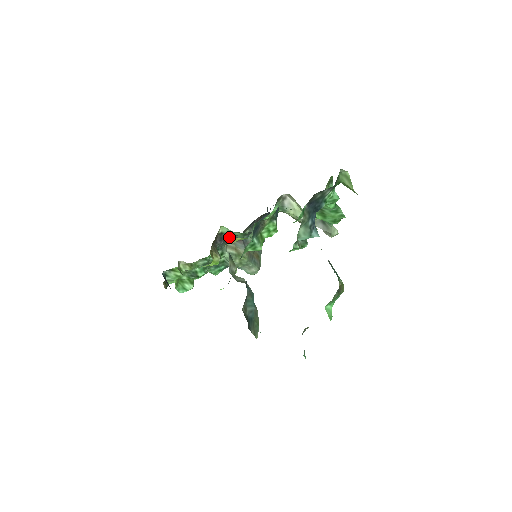
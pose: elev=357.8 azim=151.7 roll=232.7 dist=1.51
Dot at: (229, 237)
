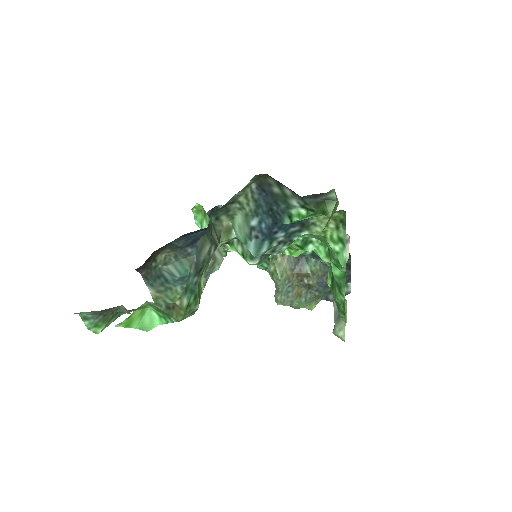
Dot at: occluded
